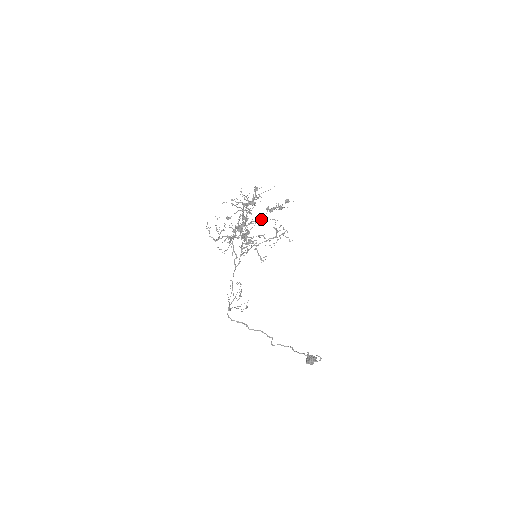
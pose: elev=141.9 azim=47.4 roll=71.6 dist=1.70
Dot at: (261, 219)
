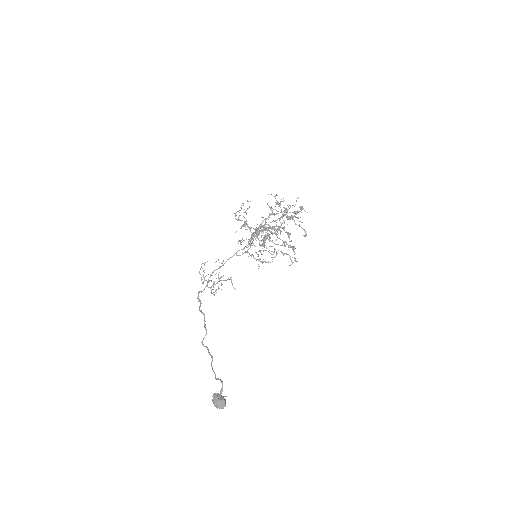
Dot at: occluded
